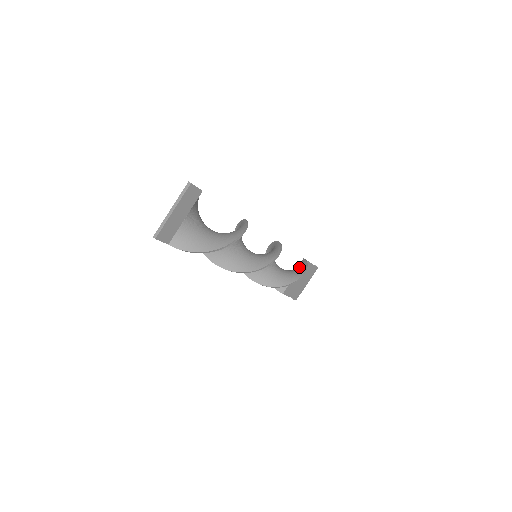
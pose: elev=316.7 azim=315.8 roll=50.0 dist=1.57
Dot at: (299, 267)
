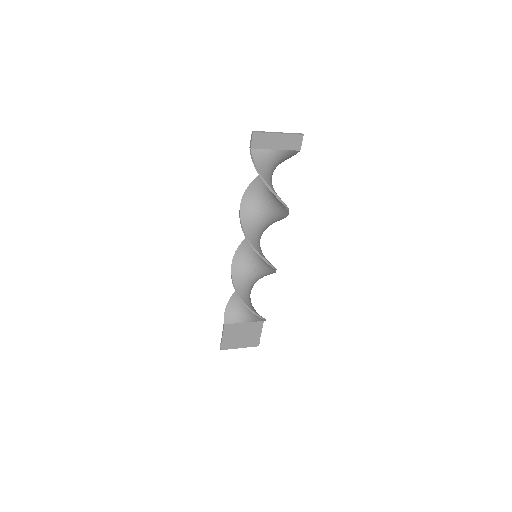
Dot at: occluded
